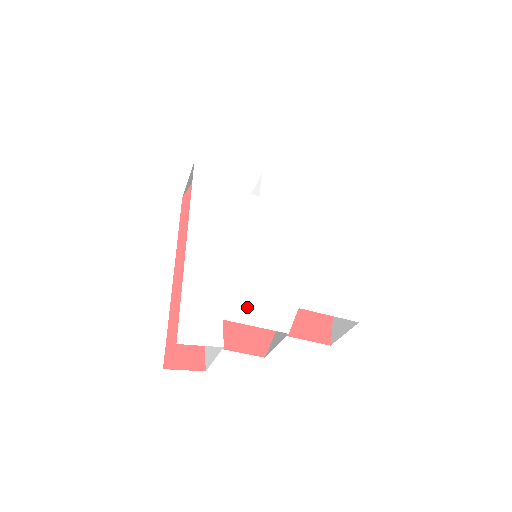
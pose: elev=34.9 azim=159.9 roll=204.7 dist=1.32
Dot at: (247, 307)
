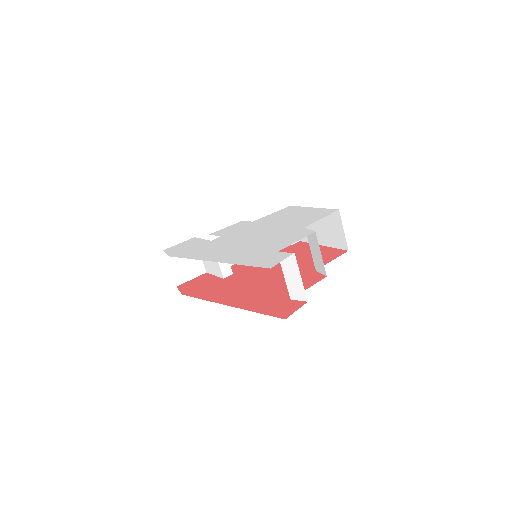
Dot at: (281, 244)
